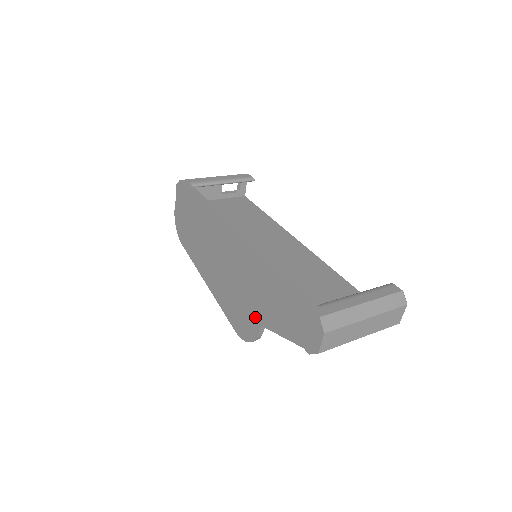
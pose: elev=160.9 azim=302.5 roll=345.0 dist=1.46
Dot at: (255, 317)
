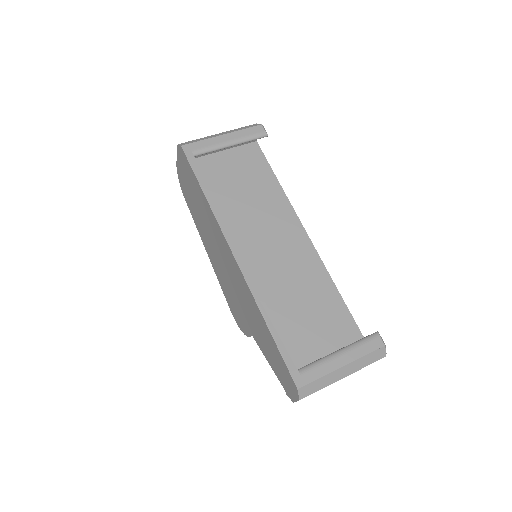
Dot at: (247, 325)
